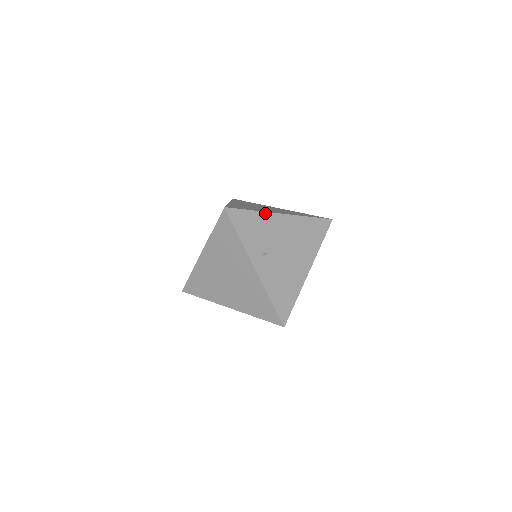
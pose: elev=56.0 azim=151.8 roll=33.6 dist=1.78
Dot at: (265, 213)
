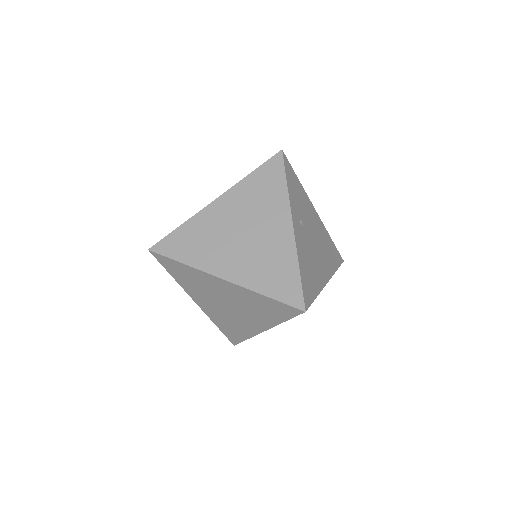
Dot at: (306, 193)
